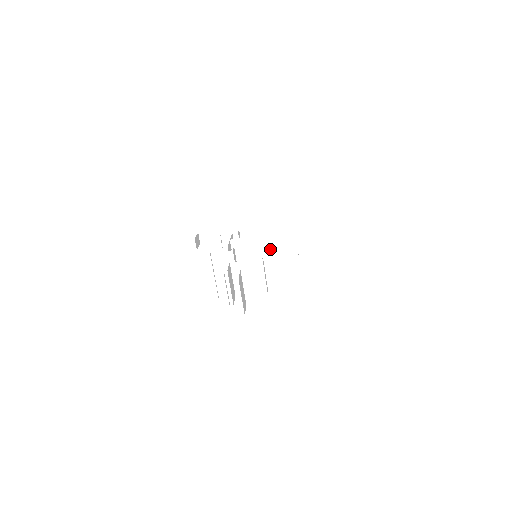
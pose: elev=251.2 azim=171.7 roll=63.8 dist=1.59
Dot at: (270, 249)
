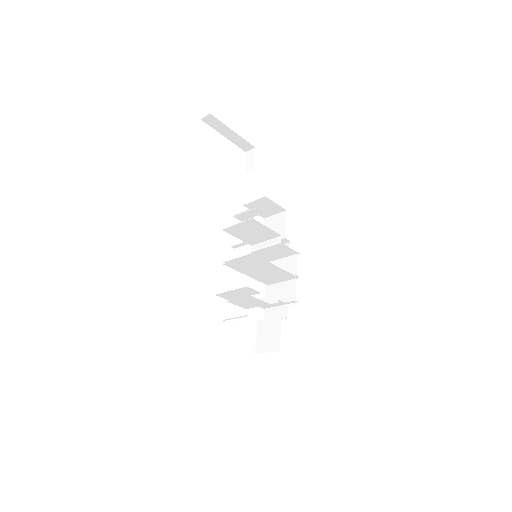
Dot at: (273, 273)
